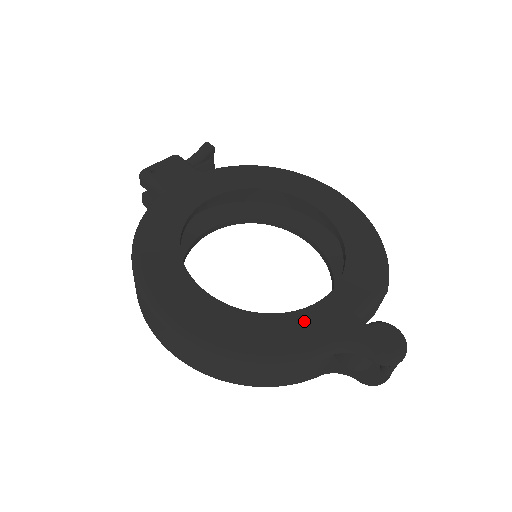
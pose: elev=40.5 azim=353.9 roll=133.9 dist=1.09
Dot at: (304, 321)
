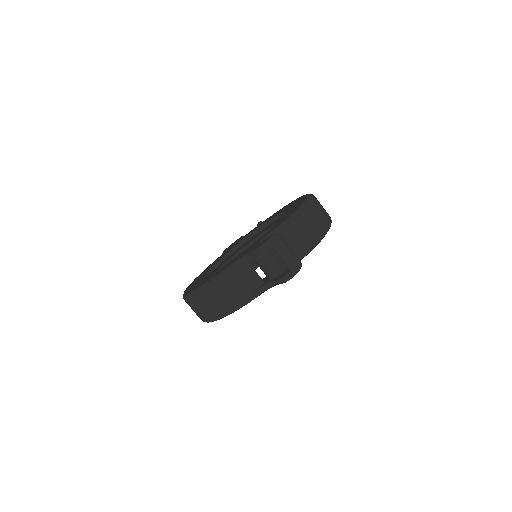
Dot at: (233, 260)
